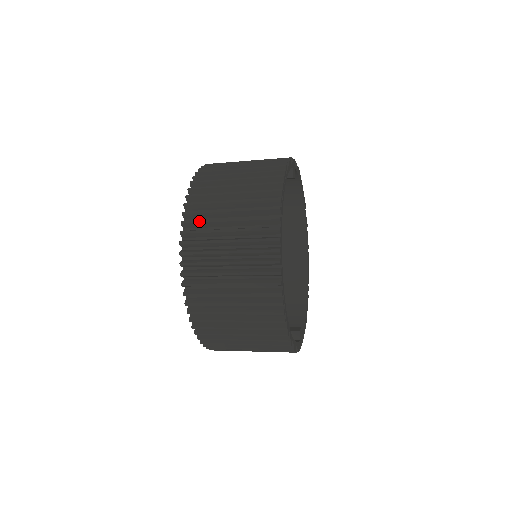
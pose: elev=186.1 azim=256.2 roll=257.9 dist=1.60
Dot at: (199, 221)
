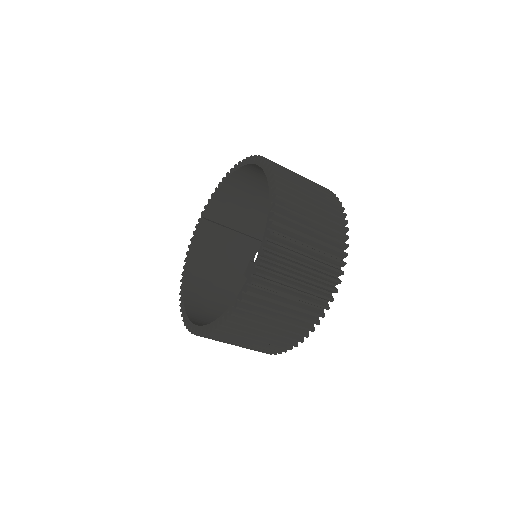
Dot at: occluded
